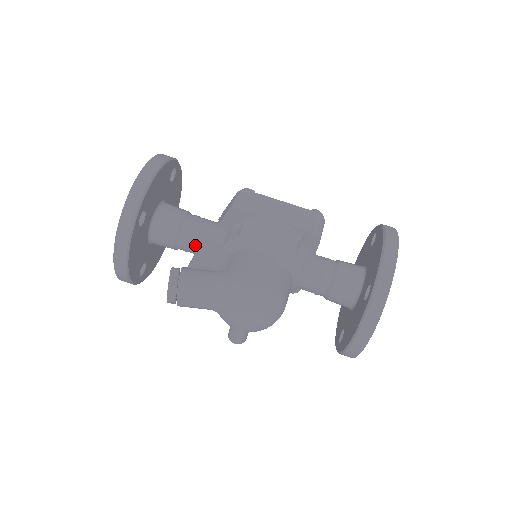
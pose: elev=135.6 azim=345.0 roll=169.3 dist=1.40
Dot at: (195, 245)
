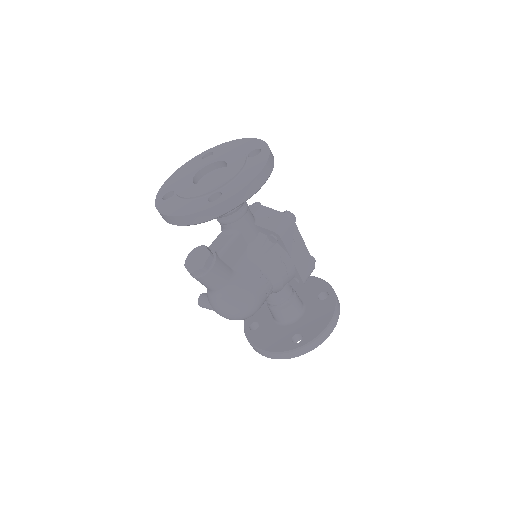
Dot at: (230, 229)
